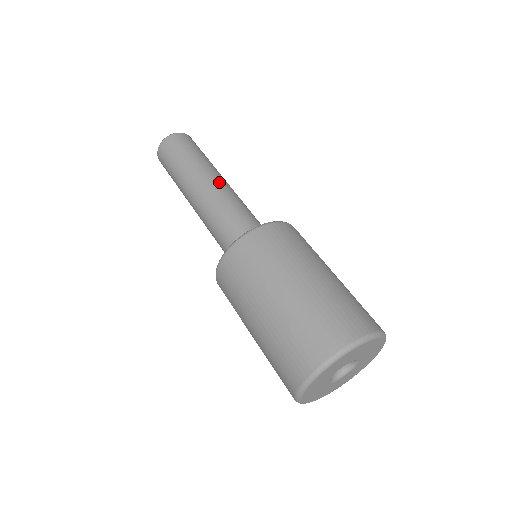
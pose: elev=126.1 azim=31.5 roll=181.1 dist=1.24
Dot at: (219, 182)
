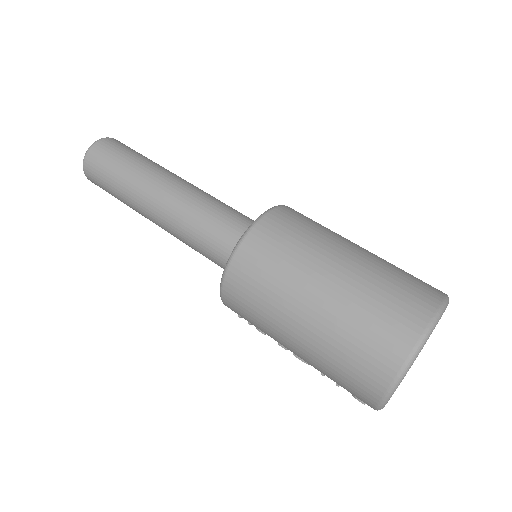
Dot at: occluded
